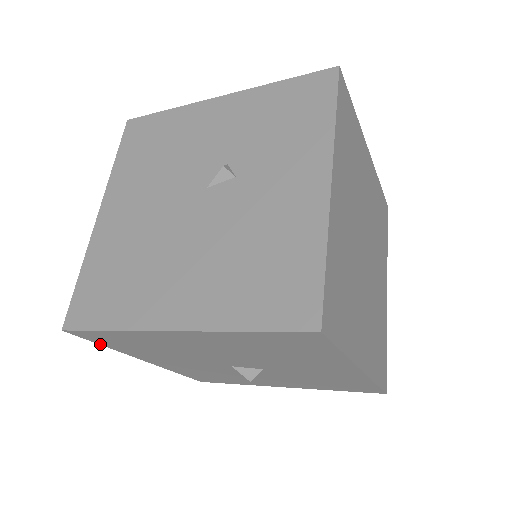
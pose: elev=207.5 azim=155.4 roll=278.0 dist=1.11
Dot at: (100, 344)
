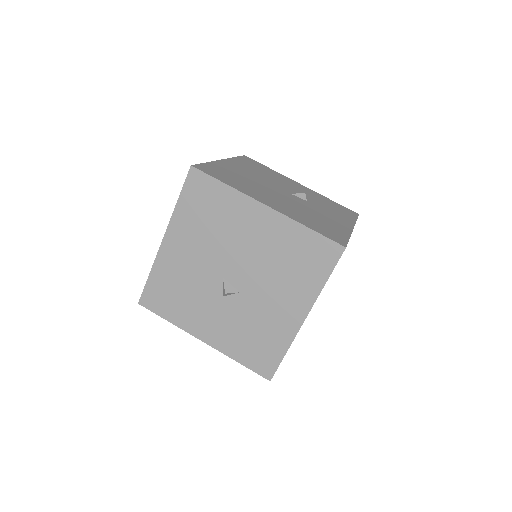
Dot at: (180, 196)
